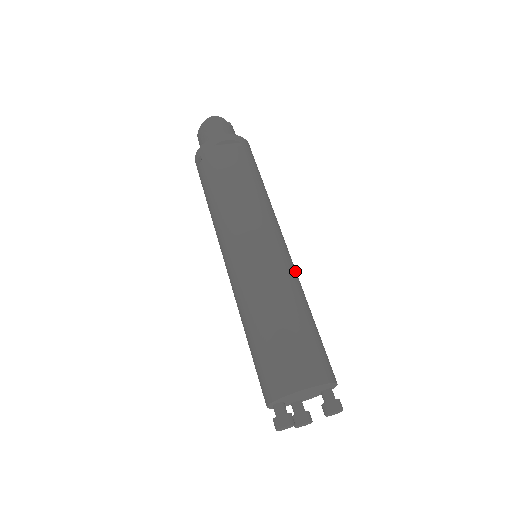
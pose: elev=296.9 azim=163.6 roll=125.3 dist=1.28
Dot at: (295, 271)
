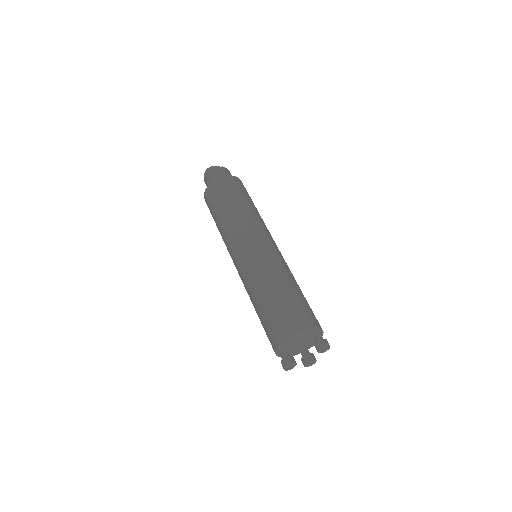
Dot at: (279, 259)
